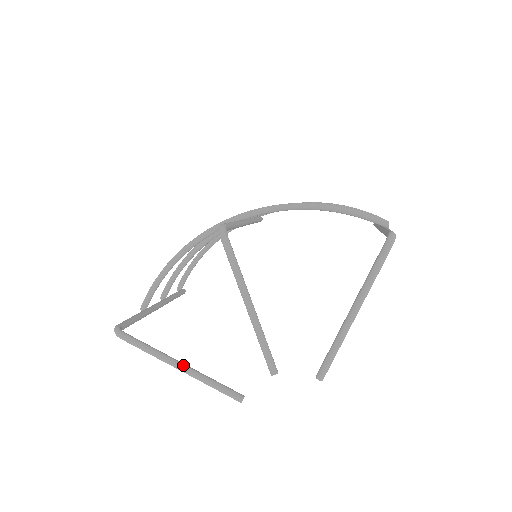
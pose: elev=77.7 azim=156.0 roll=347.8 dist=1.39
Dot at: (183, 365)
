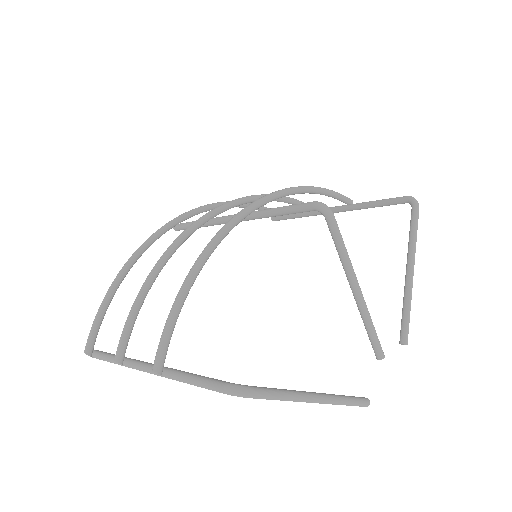
Dot at: (319, 393)
